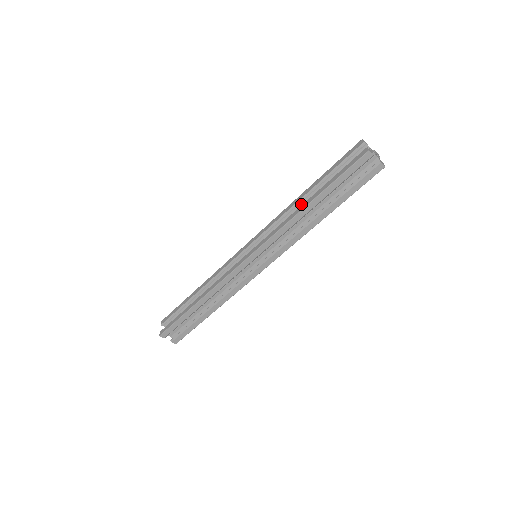
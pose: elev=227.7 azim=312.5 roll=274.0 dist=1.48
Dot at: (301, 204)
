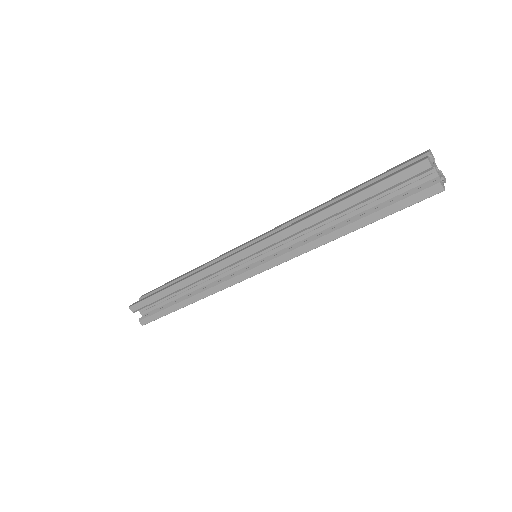
Dot at: occluded
